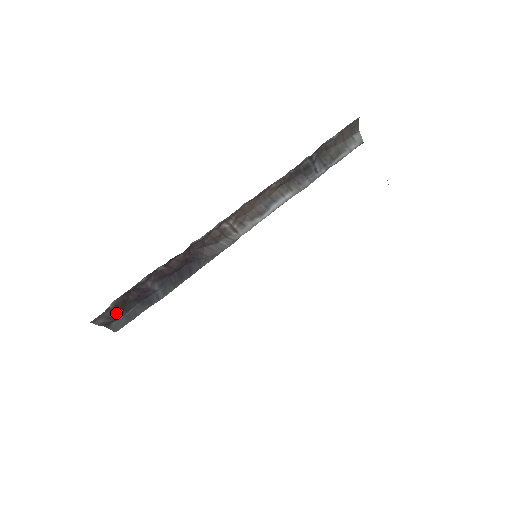
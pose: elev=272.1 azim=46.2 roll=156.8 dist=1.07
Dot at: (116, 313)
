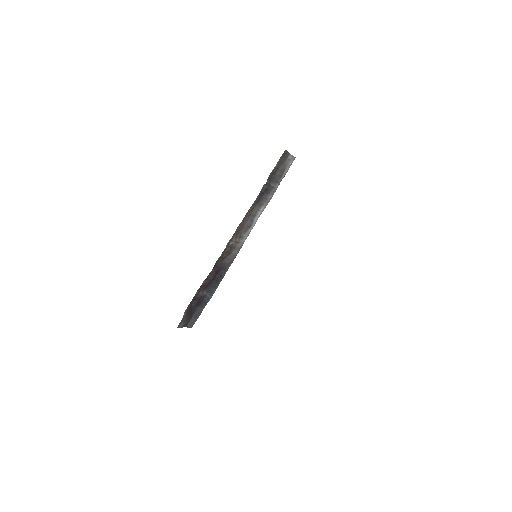
Dot at: (188, 317)
